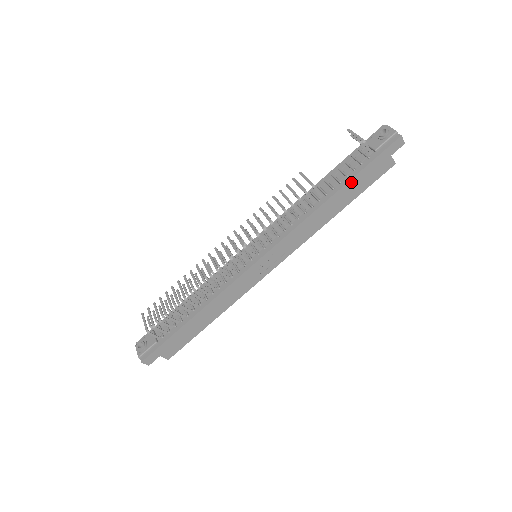
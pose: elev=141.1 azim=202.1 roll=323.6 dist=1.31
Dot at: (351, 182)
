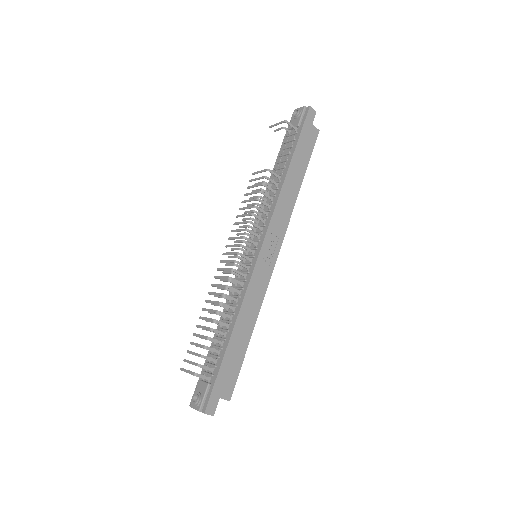
Dot at: (295, 155)
